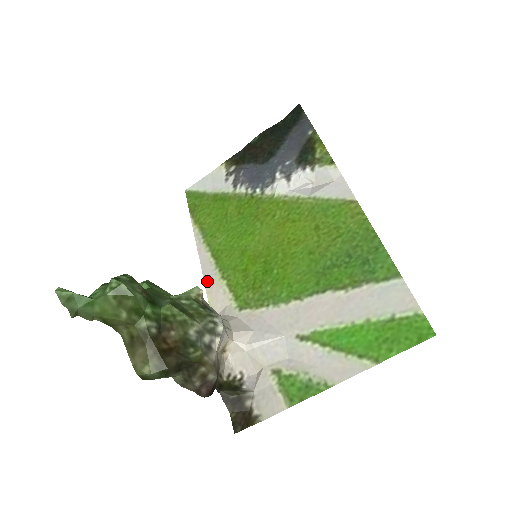
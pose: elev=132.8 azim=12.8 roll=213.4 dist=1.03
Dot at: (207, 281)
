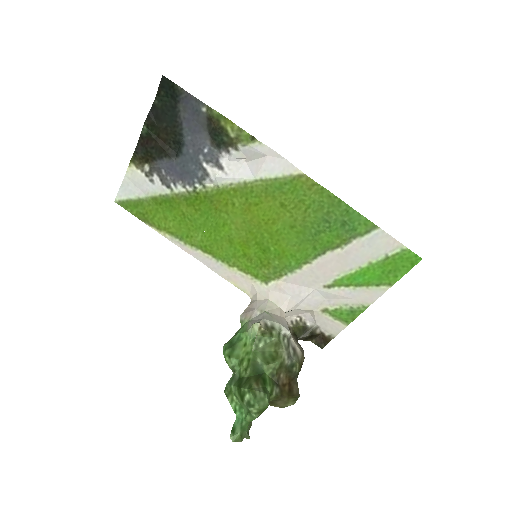
Dot at: (219, 272)
